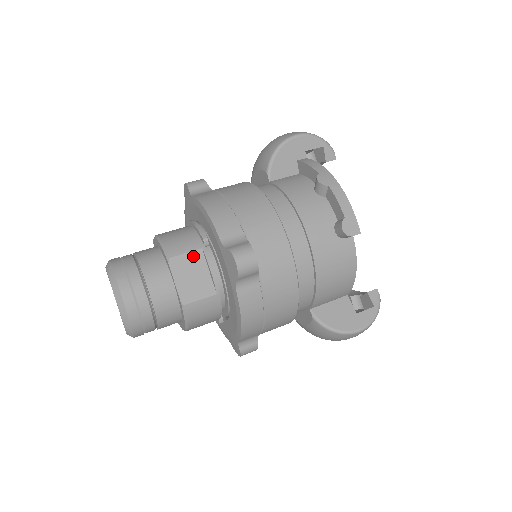
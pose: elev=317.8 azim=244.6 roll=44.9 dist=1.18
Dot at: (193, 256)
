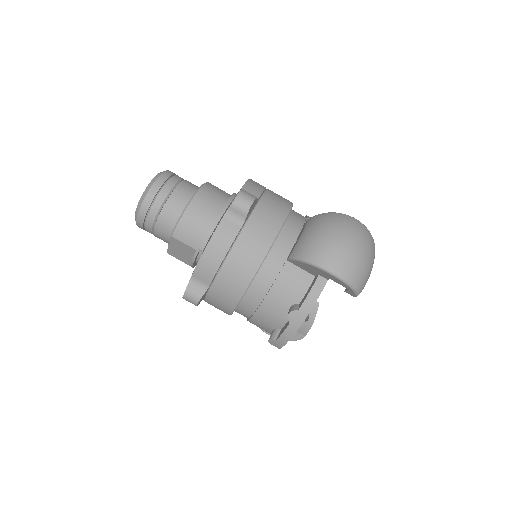
Dot at: (188, 247)
